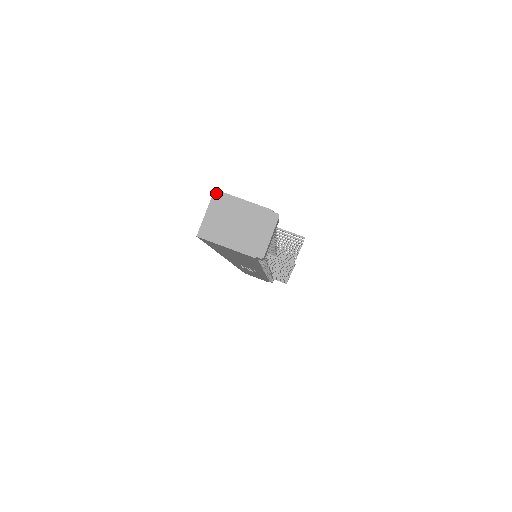
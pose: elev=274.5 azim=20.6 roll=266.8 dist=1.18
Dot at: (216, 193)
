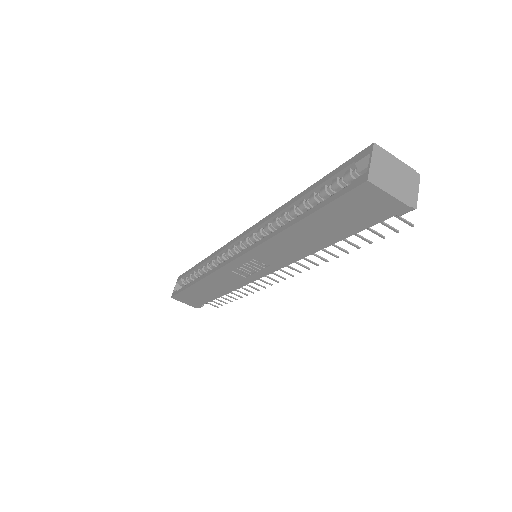
Dot at: (375, 146)
